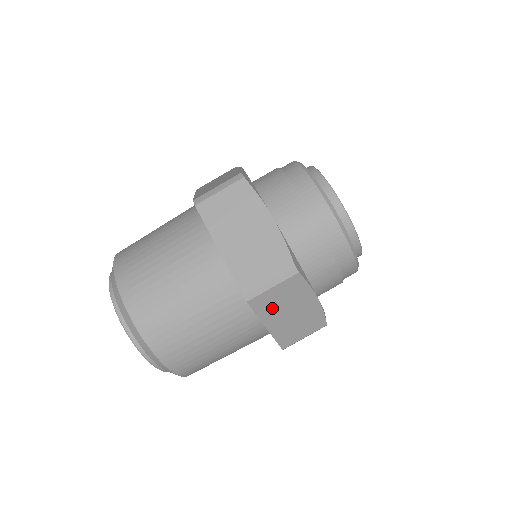
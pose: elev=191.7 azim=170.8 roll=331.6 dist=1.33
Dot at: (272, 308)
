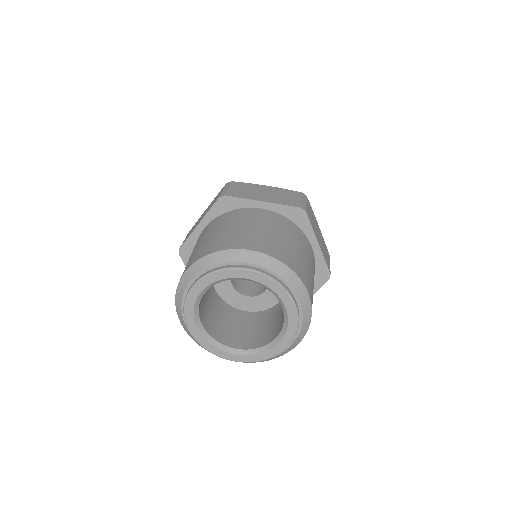
Dot at: (313, 225)
